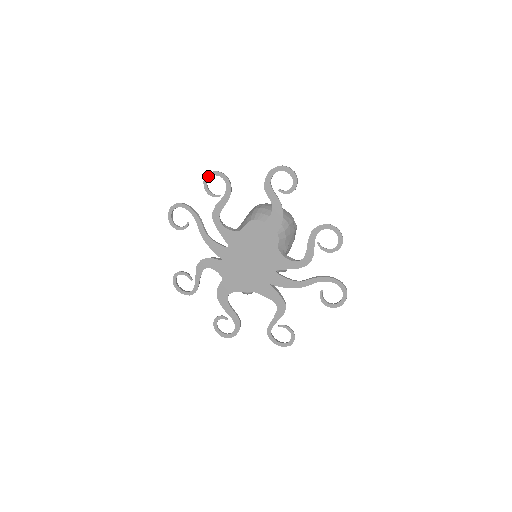
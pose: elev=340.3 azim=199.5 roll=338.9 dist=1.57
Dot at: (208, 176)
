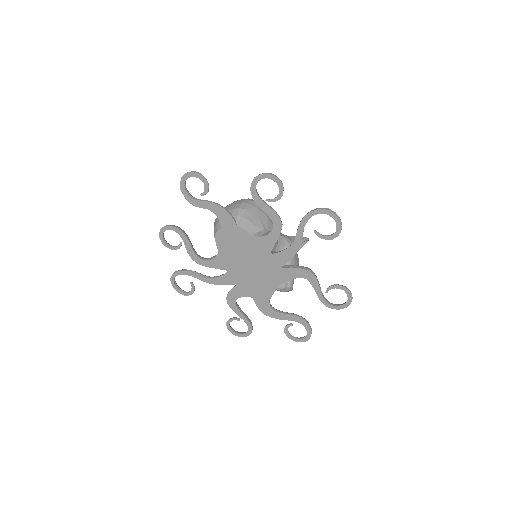
Dot at: (161, 238)
